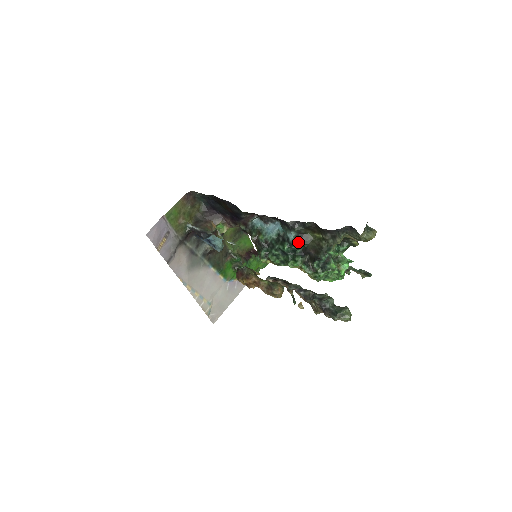
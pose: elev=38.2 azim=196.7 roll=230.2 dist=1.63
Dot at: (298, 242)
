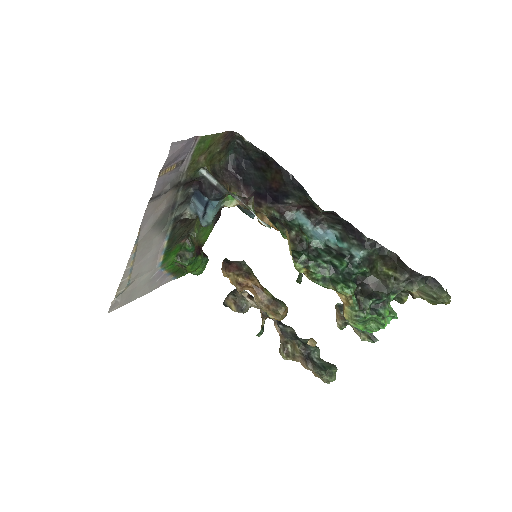
Dot at: (365, 266)
